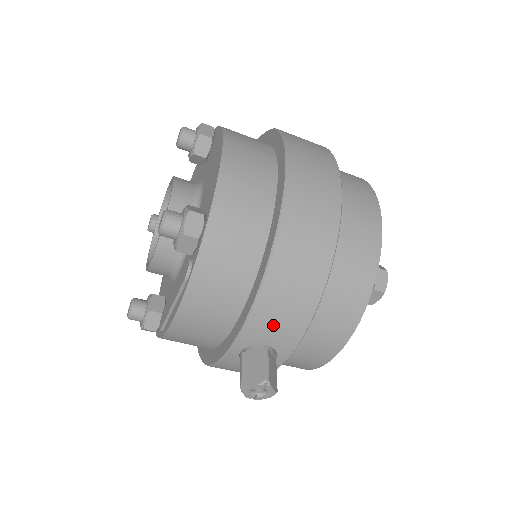
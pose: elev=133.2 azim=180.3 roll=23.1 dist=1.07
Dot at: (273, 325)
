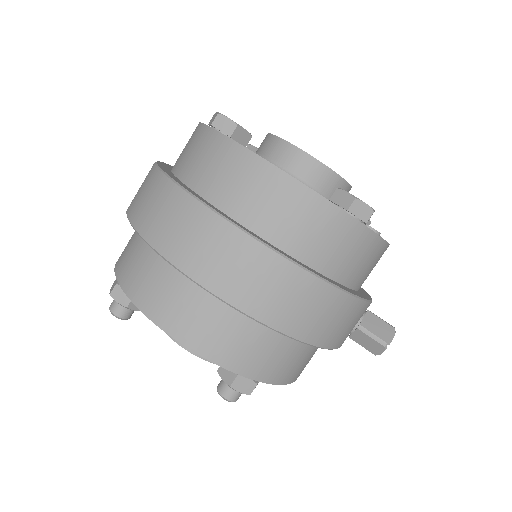
Dot at: (348, 329)
